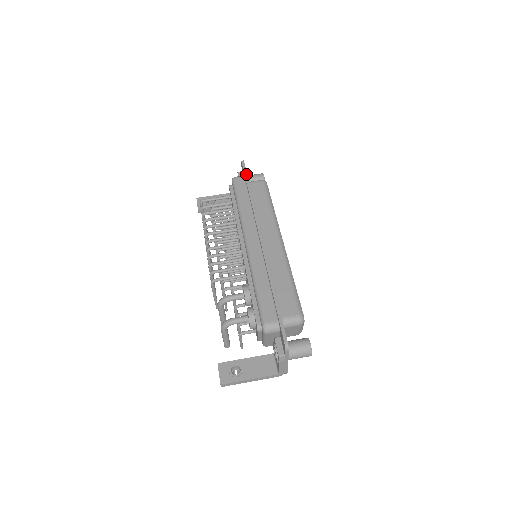
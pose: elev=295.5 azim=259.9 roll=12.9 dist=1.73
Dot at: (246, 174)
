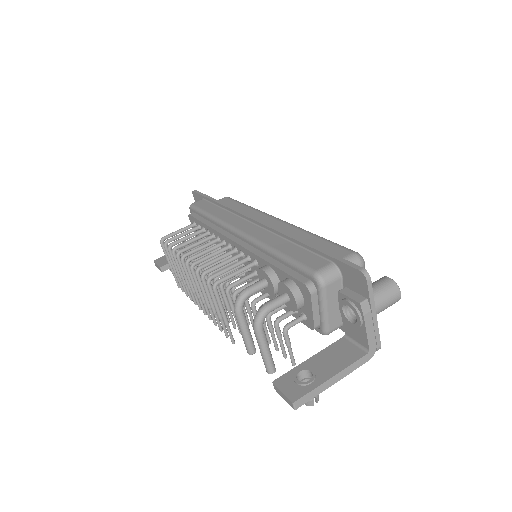
Dot at: (204, 194)
